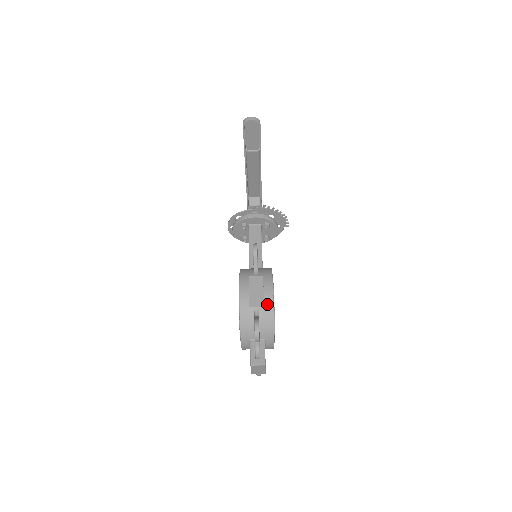
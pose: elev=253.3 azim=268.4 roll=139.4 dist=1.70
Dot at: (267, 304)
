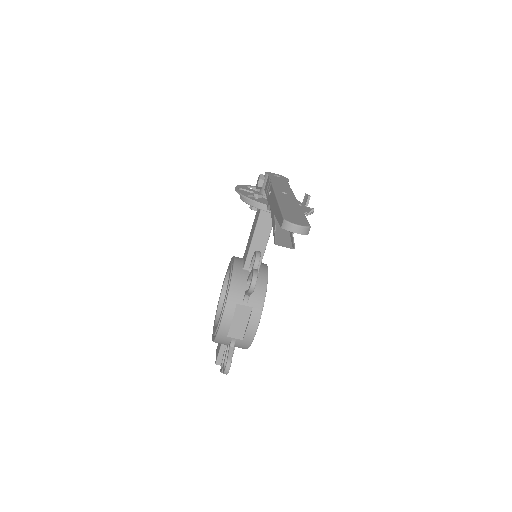
Dot at: (246, 339)
